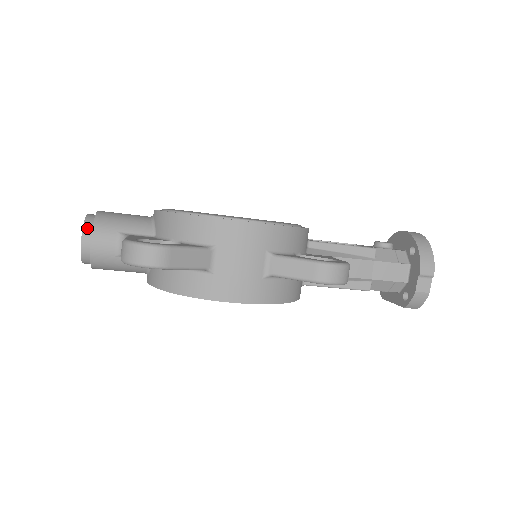
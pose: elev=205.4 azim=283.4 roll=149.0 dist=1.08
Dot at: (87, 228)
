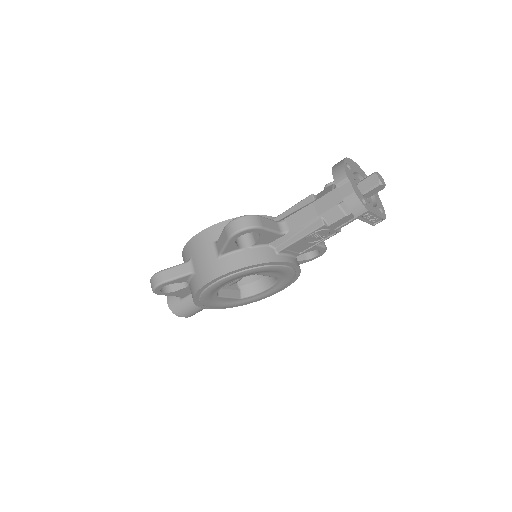
Dot at: occluded
